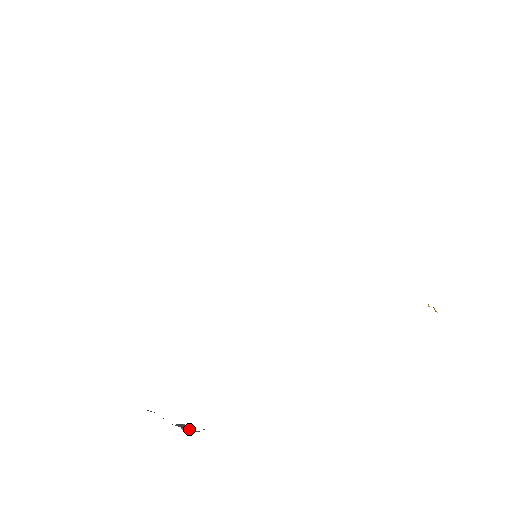
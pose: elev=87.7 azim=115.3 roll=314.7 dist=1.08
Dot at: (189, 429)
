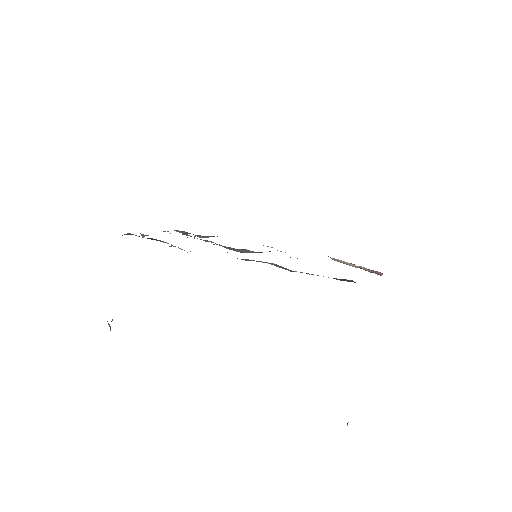
Dot at: occluded
